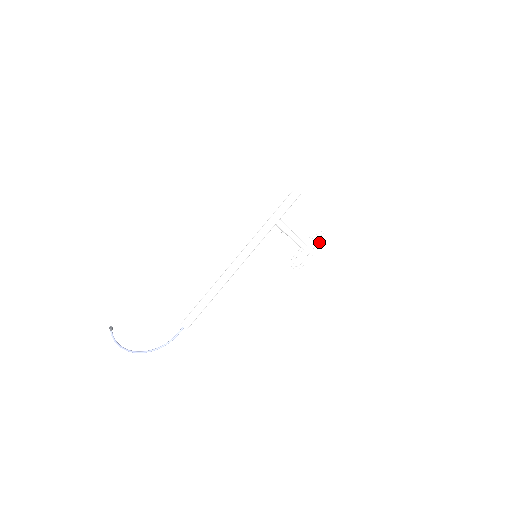
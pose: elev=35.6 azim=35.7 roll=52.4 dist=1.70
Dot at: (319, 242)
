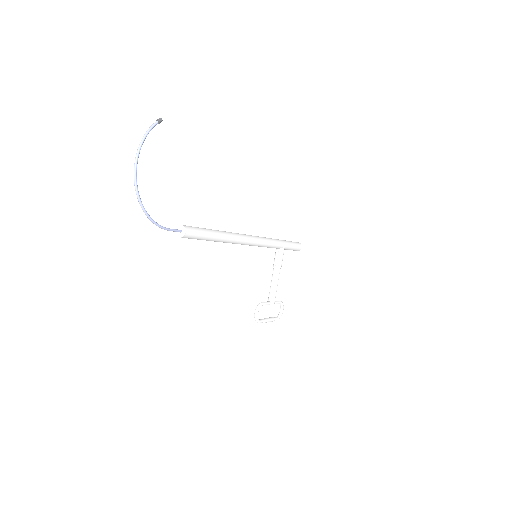
Dot at: occluded
